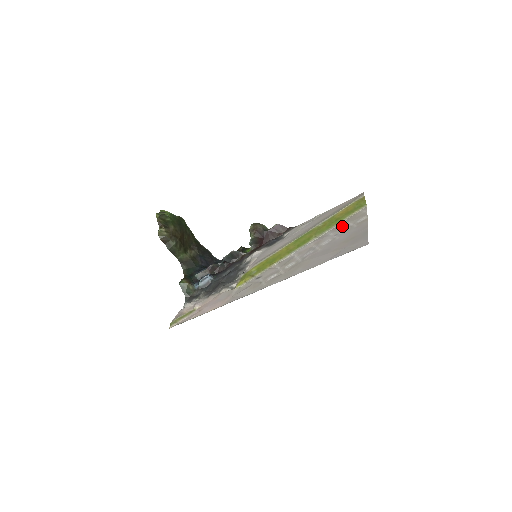
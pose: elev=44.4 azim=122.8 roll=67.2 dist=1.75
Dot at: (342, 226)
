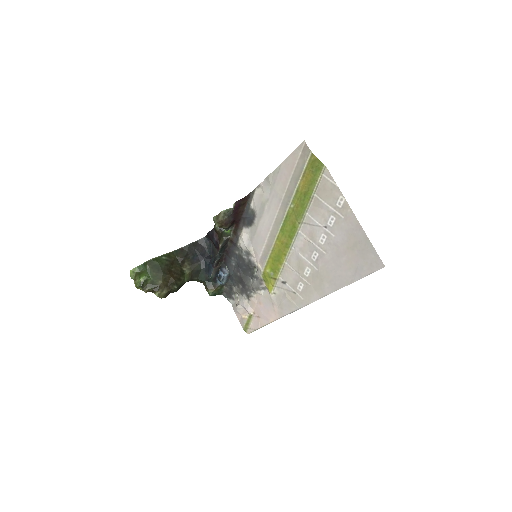
Dot at: (321, 208)
